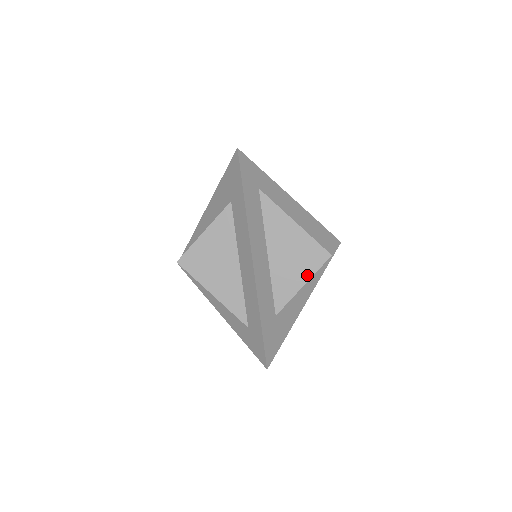
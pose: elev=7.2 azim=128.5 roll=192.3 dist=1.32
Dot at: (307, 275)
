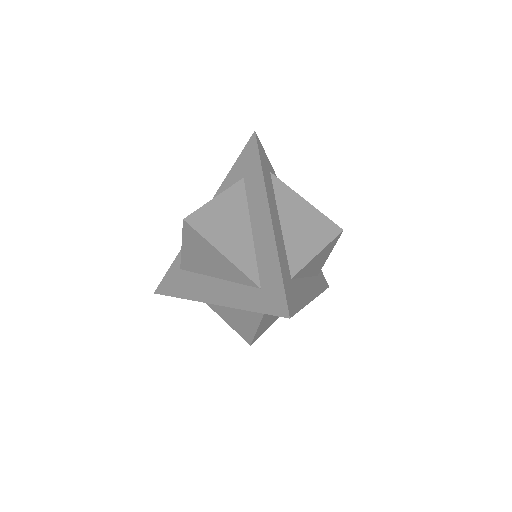
Dot at: (321, 244)
